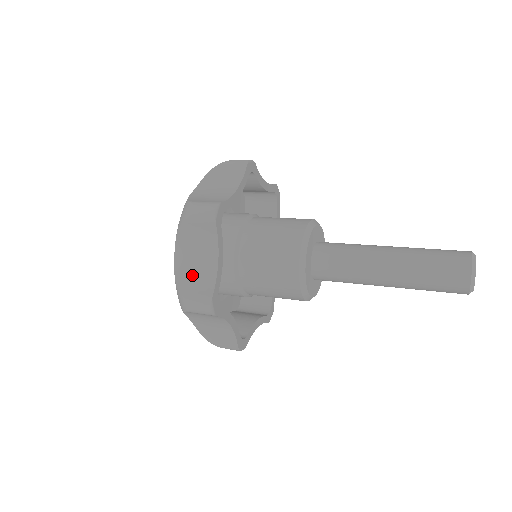
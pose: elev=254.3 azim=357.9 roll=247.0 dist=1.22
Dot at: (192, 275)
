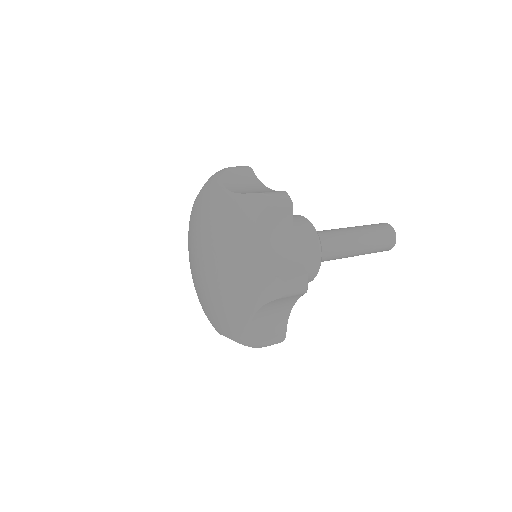
Dot at: (253, 192)
